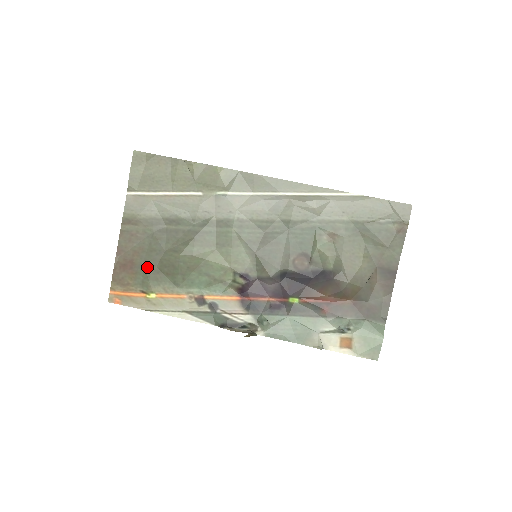
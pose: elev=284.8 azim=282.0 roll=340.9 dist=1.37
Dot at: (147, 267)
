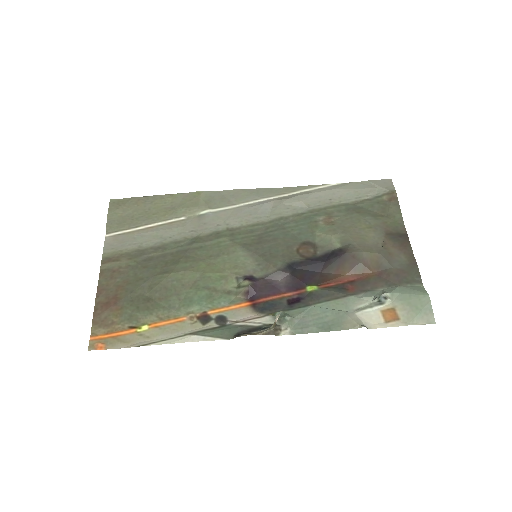
Dot at: (134, 298)
